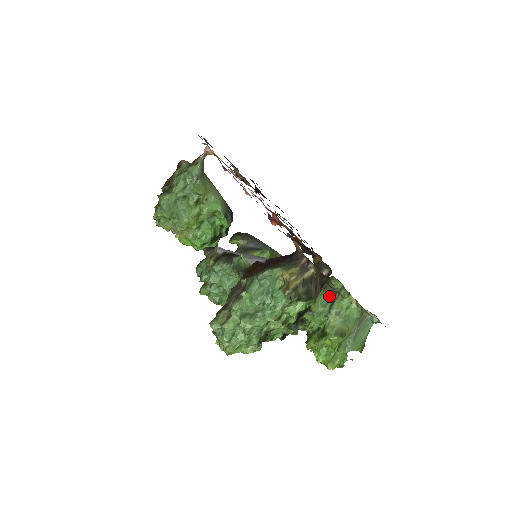
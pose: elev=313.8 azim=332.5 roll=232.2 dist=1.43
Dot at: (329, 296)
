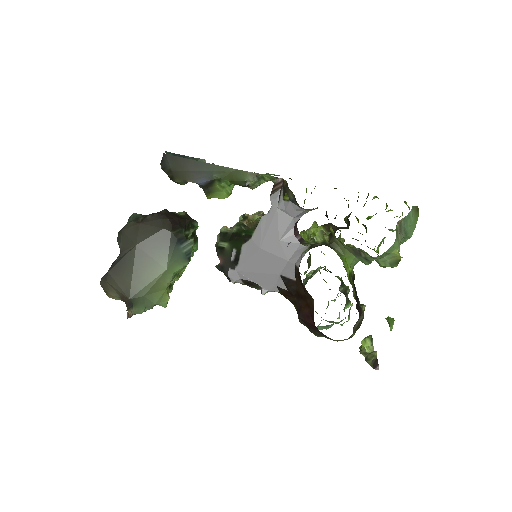
Dot at: (356, 256)
